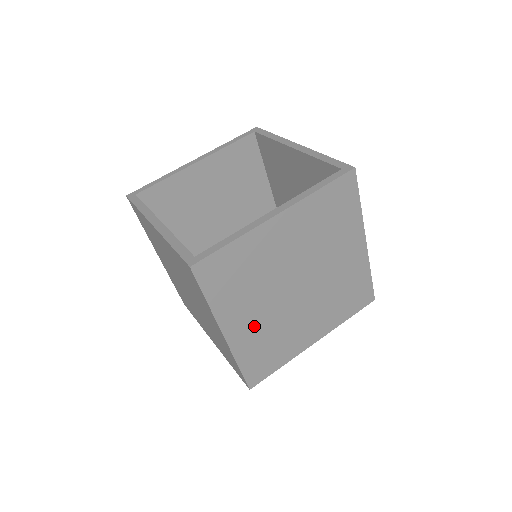
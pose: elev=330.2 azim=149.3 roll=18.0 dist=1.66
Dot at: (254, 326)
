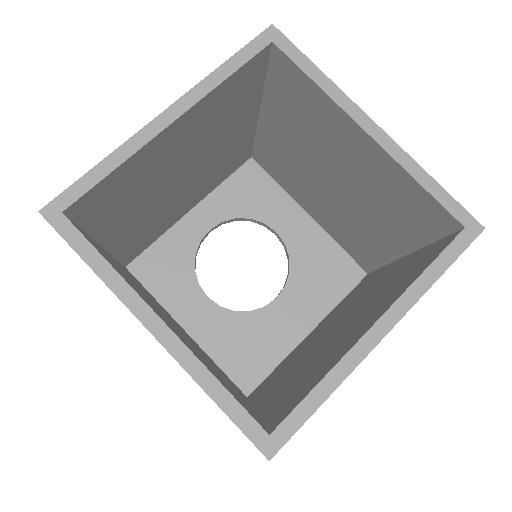
Dot at: occluded
